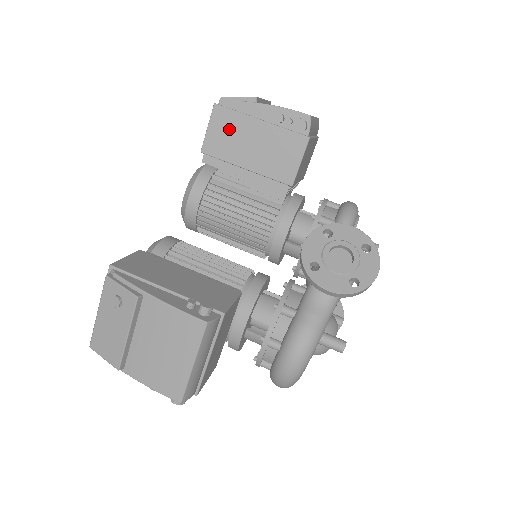
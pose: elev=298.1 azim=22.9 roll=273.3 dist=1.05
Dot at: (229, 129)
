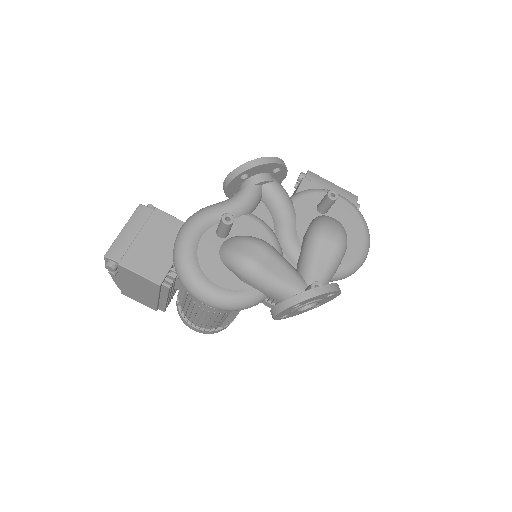
Dot at: occluded
